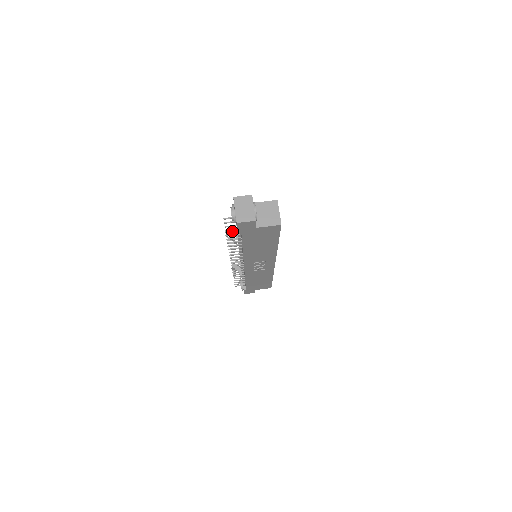
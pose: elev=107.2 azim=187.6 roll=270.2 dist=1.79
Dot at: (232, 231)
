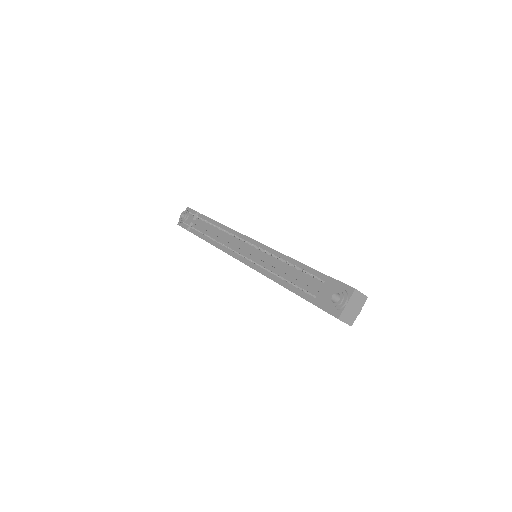
Dot at: (308, 293)
